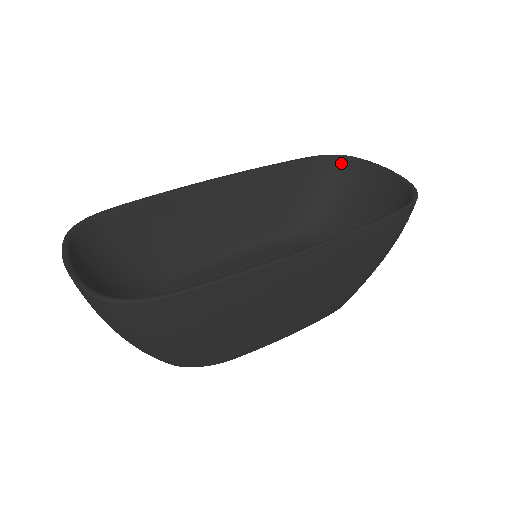
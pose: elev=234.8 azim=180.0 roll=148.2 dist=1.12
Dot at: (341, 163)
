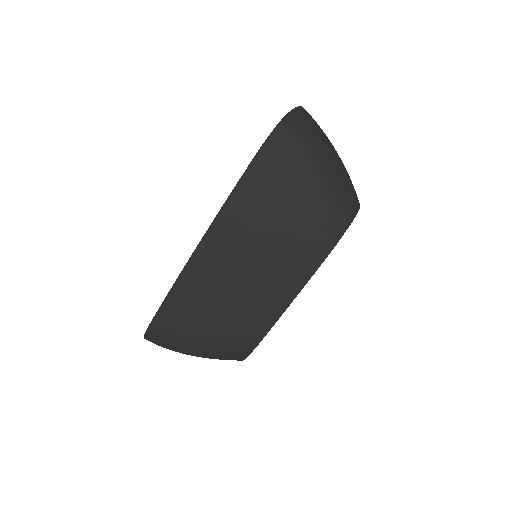
Dot at: occluded
